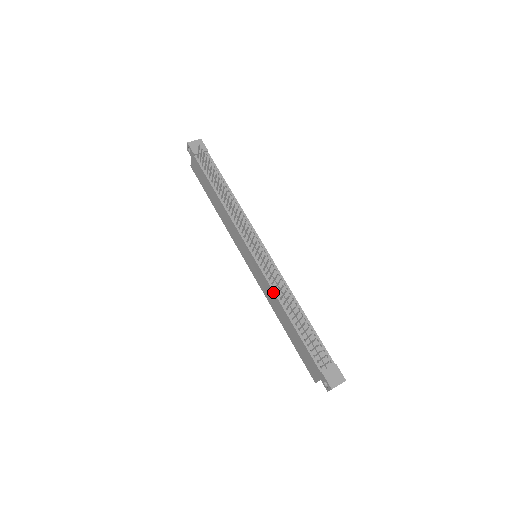
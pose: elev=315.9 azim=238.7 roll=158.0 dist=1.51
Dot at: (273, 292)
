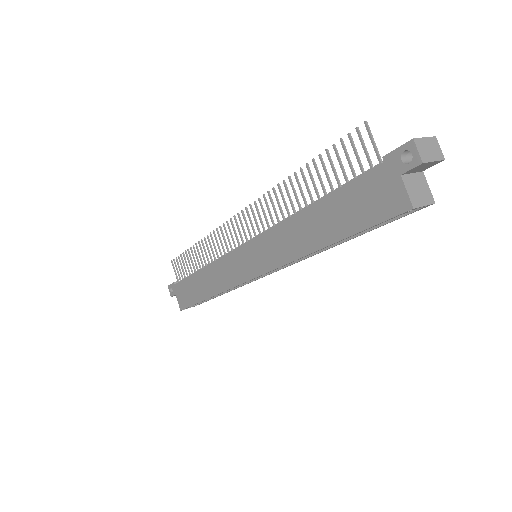
Dot at: (278, 225)
